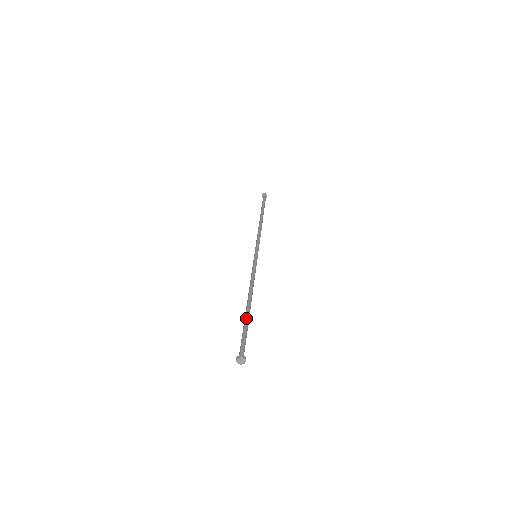
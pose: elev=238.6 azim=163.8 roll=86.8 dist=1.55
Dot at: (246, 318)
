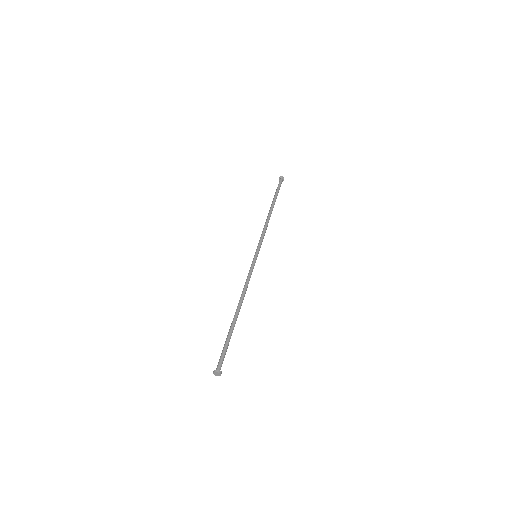
Dot at: occluded
